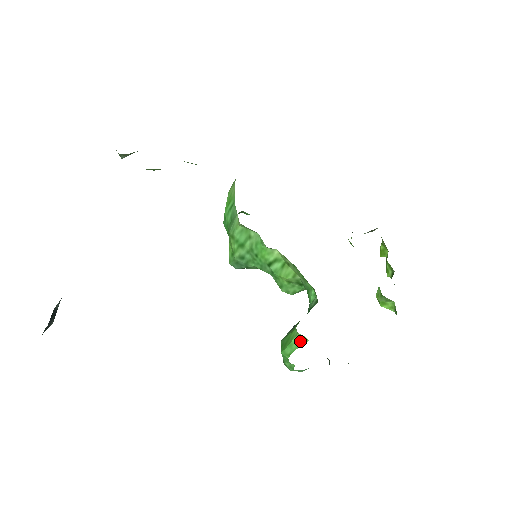
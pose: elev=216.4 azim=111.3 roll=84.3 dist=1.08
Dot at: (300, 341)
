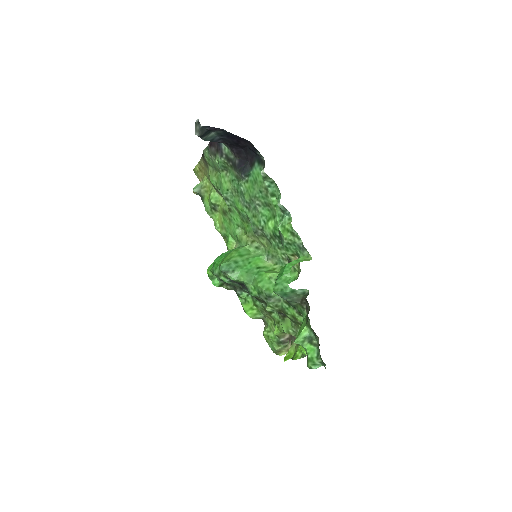
Dot at: (305, 260)
